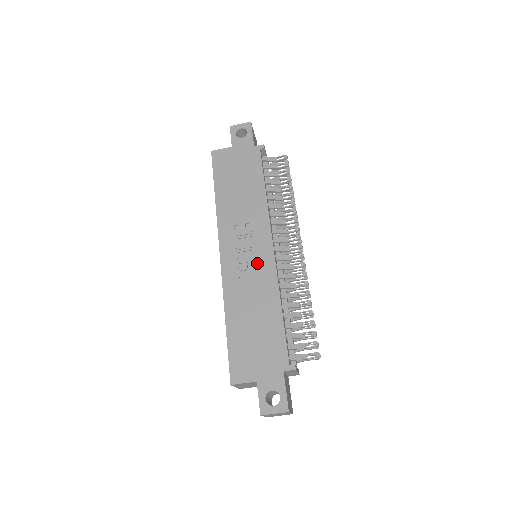
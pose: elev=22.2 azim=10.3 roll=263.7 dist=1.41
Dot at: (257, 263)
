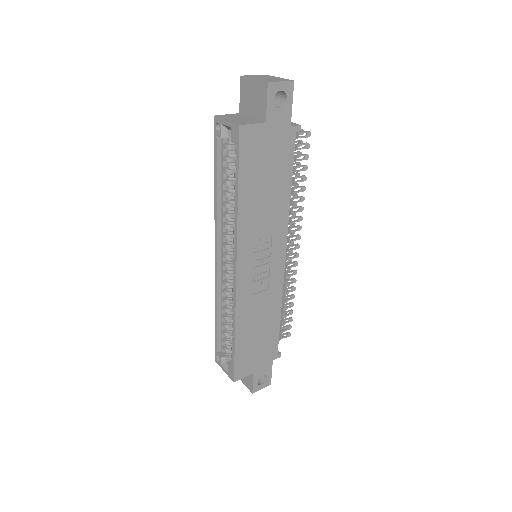
Dot at: (269, 278)
